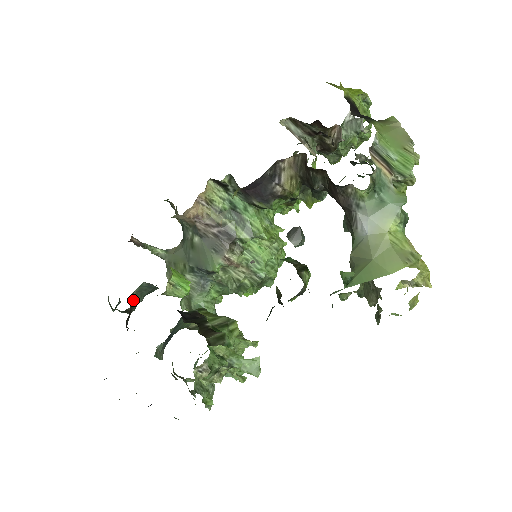
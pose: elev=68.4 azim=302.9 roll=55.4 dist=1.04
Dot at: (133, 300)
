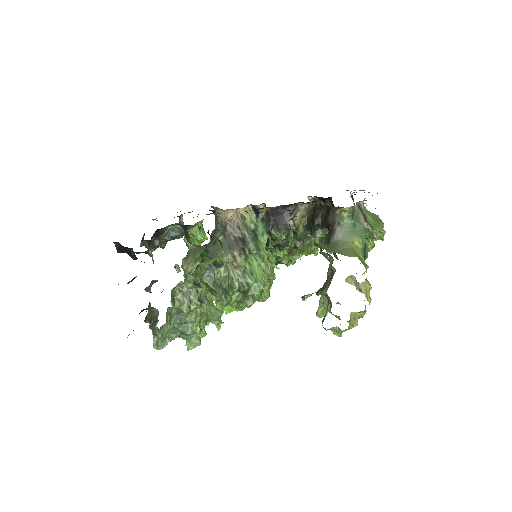
Dot at: (164, 232)
